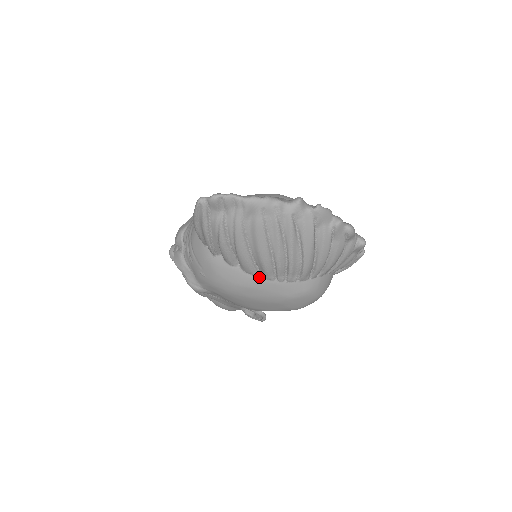
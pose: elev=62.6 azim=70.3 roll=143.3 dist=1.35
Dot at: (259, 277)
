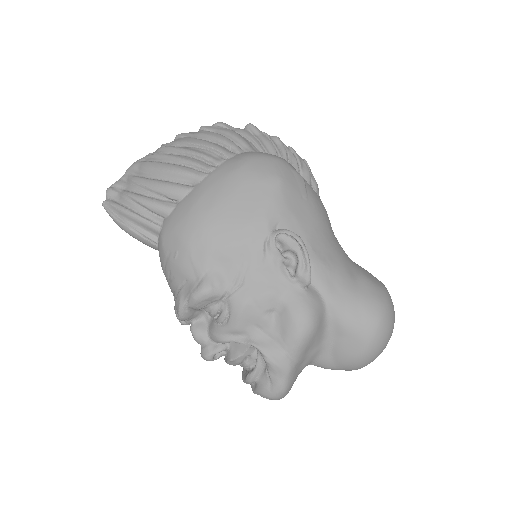
Dot at: (196, 186)
